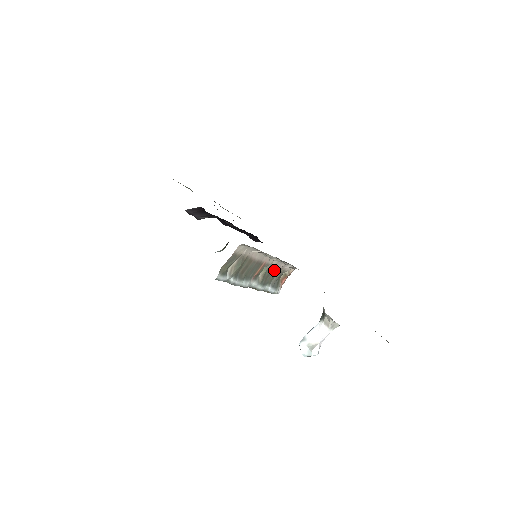
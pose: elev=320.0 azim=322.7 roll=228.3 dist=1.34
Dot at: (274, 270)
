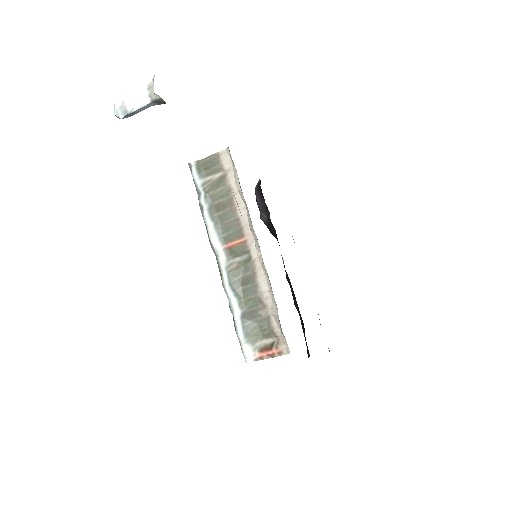
Dot at: (255, 284)
